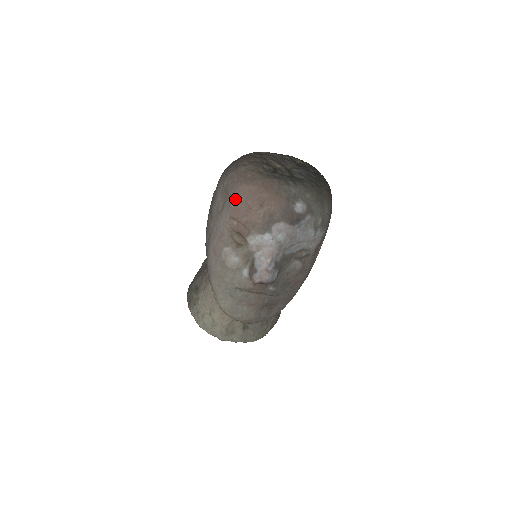
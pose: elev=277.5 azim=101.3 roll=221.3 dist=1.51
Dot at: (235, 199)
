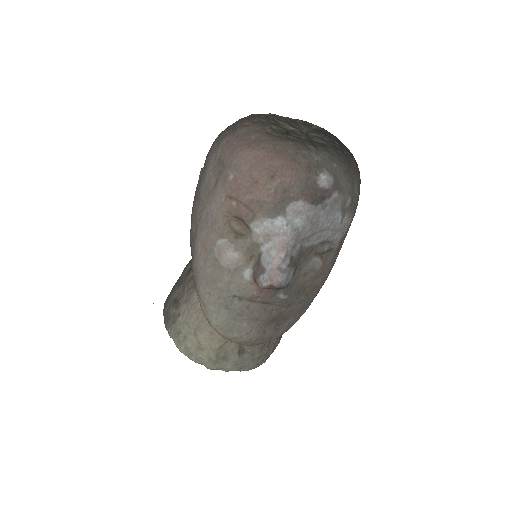
Dot at: (234, 170)
